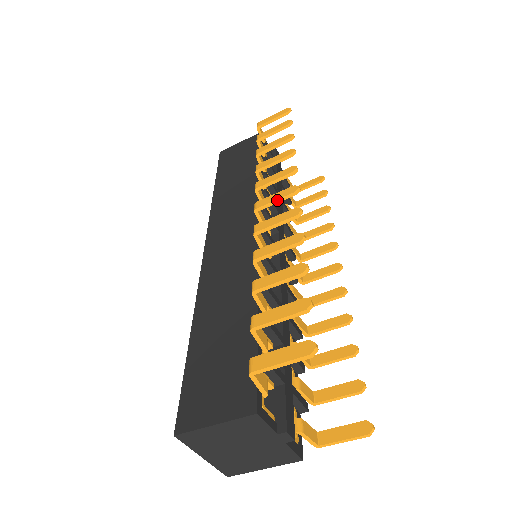
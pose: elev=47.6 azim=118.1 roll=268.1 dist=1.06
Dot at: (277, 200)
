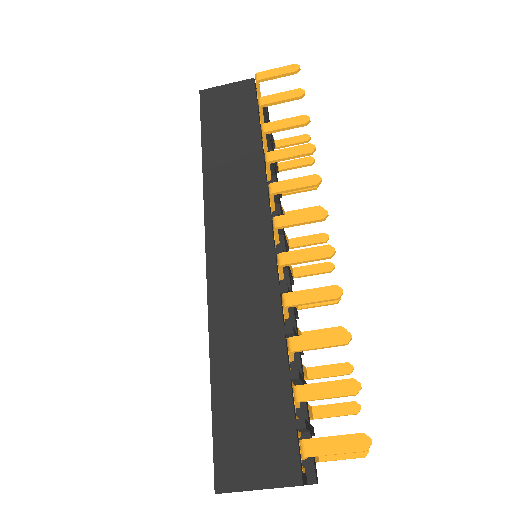
Dot at: (302, 223)
